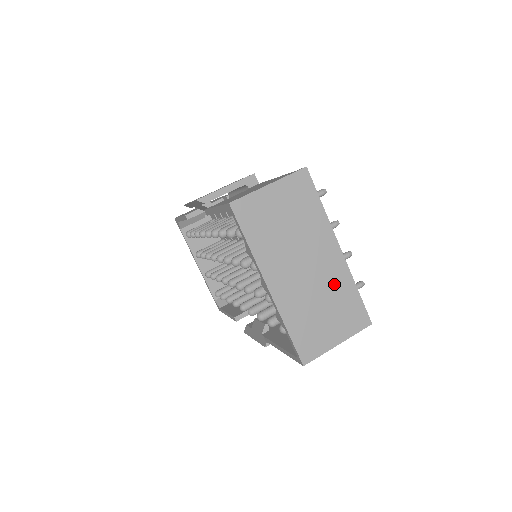
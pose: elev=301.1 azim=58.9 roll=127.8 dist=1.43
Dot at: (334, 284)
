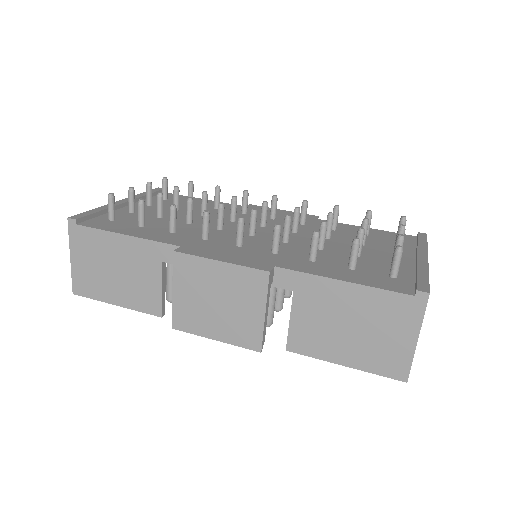
Dot at: occluded
